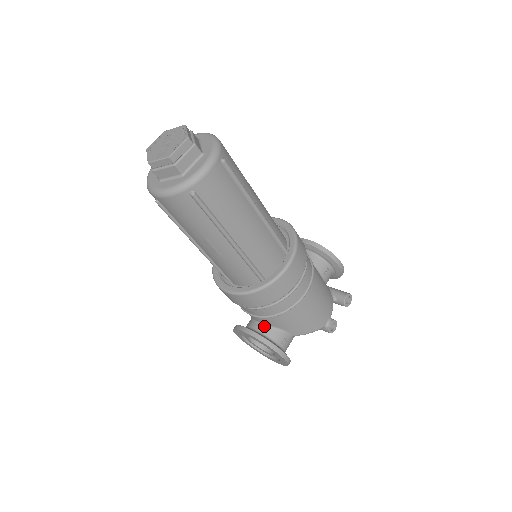
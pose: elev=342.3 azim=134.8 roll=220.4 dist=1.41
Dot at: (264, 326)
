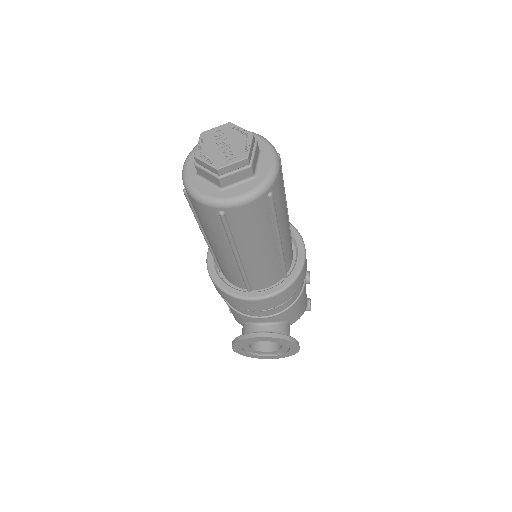
Dot at: (271, 325)
